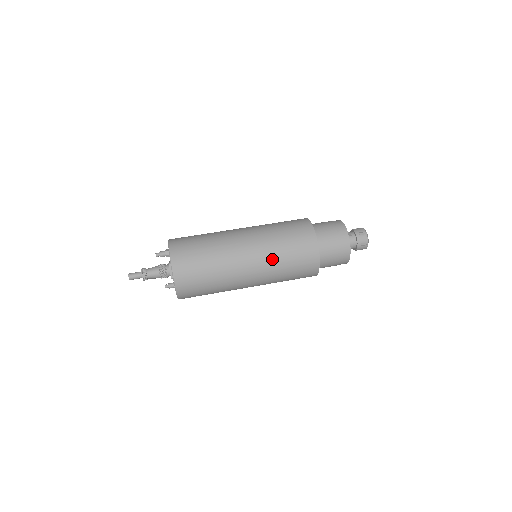
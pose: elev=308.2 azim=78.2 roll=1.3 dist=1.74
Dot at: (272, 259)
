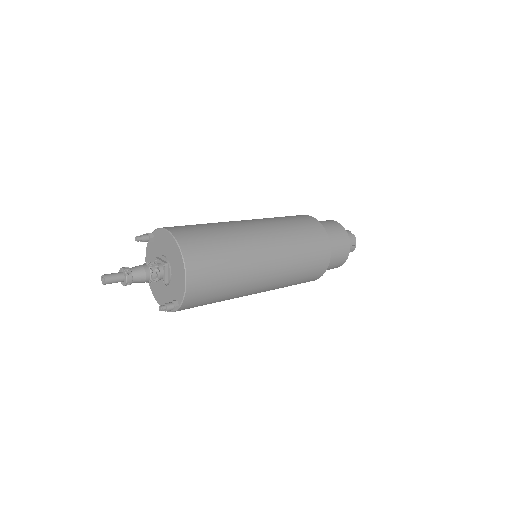
Dot at: (270, 220)
